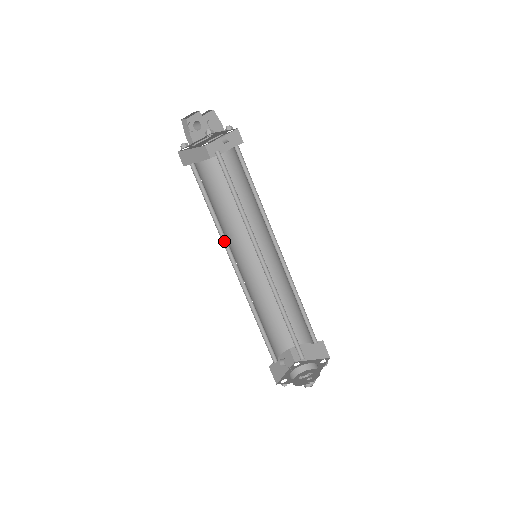
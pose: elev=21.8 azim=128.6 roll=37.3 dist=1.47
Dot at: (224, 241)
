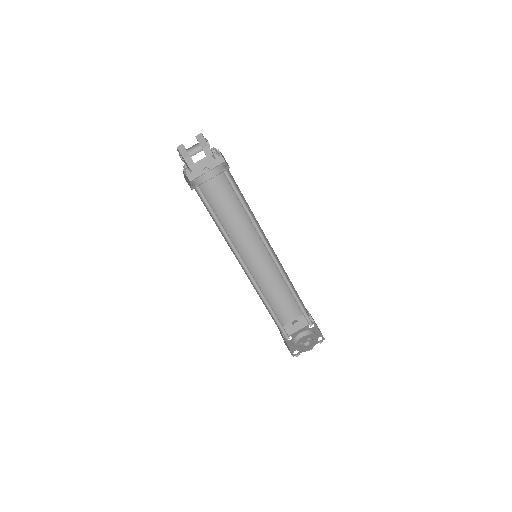
Dot at: (232, 239)
